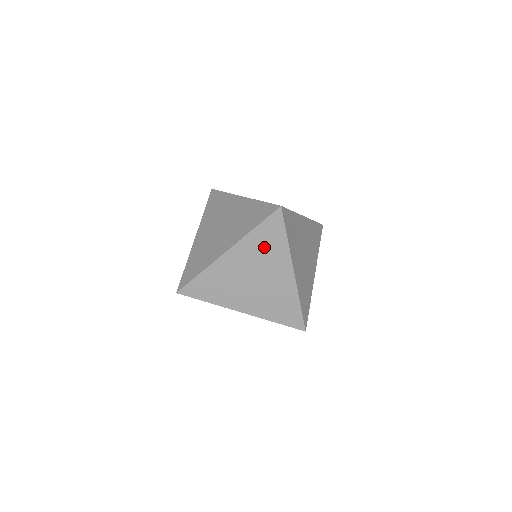
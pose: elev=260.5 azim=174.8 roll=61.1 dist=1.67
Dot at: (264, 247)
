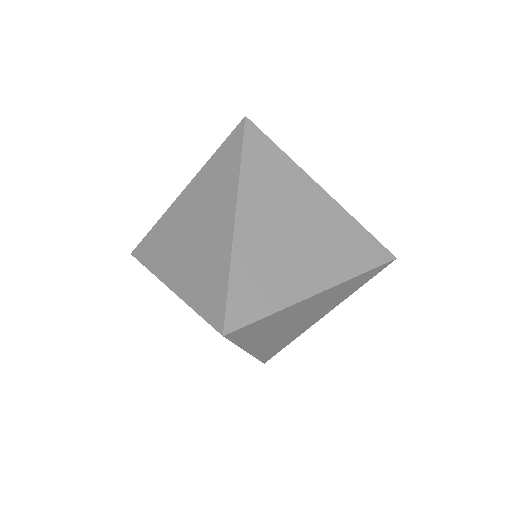
Dot at: (270, 179)
